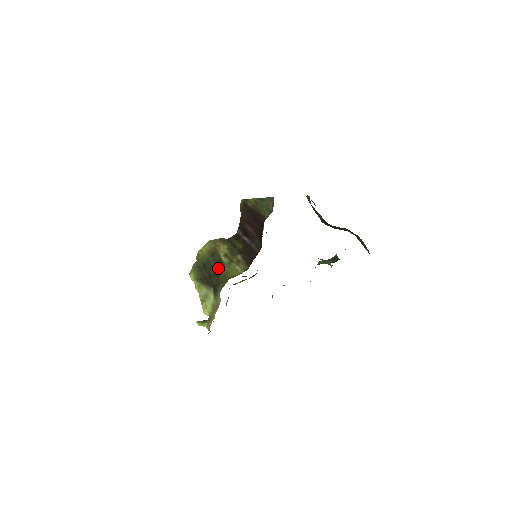
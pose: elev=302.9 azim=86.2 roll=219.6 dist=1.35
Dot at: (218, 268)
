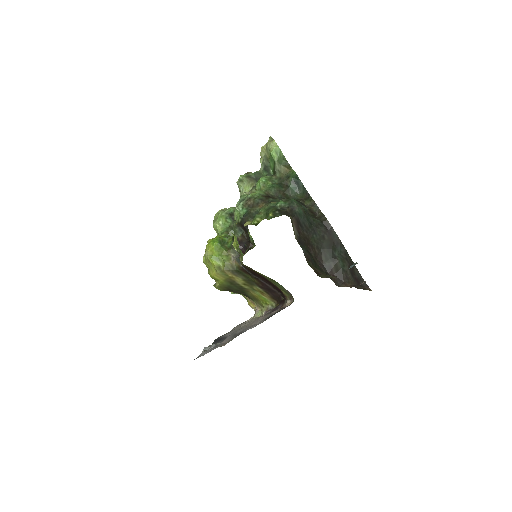
Dot at: (243, 291)
